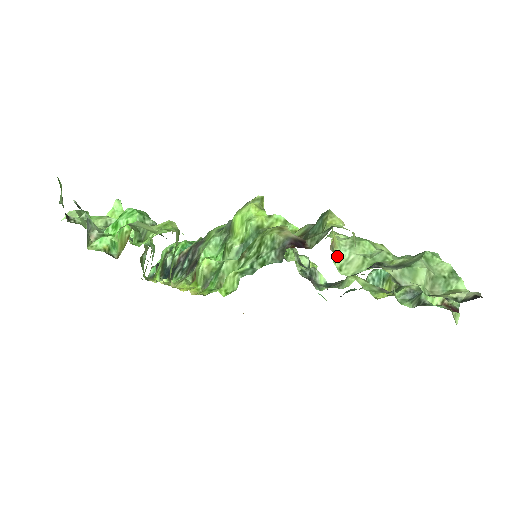
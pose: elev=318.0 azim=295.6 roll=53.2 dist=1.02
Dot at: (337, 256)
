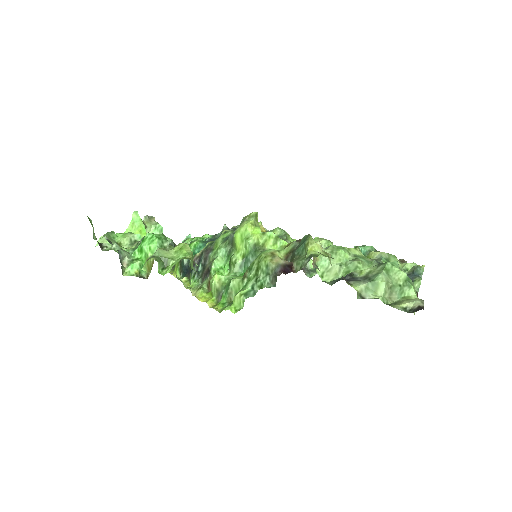
Dot at: (319, 266)
